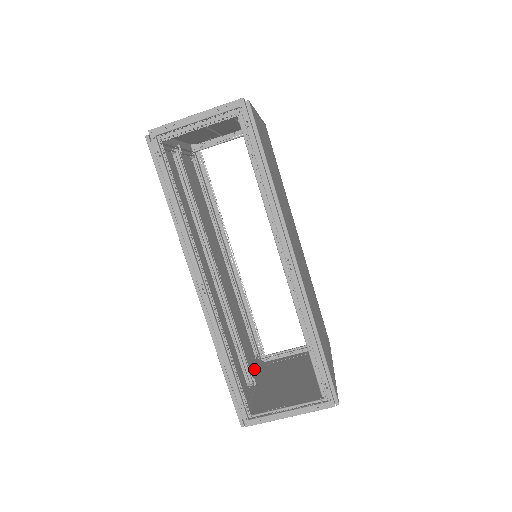
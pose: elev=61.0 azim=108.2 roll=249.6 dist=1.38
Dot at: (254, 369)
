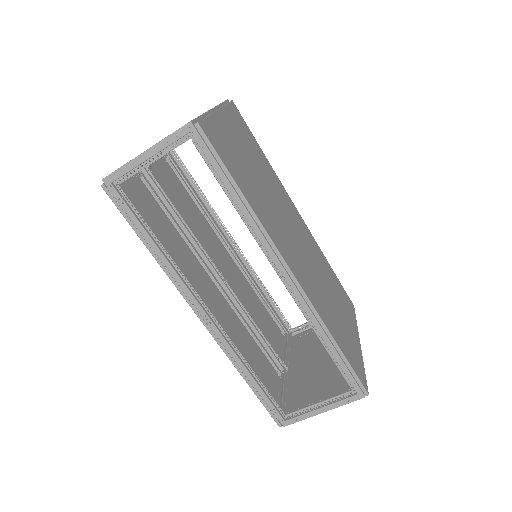
Dot at: (283, 351)
